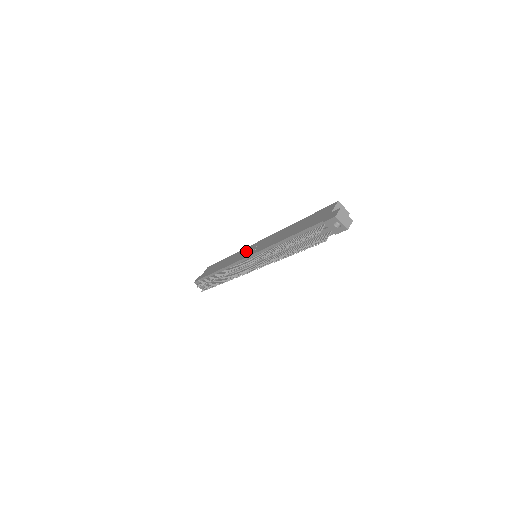
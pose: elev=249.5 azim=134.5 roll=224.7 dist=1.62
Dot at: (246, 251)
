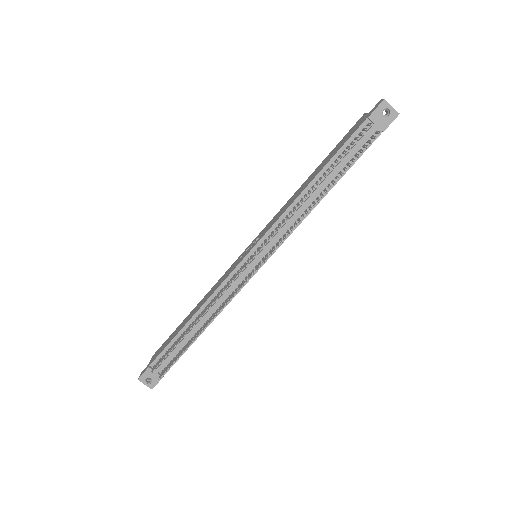
Dot at: (236, 261)
